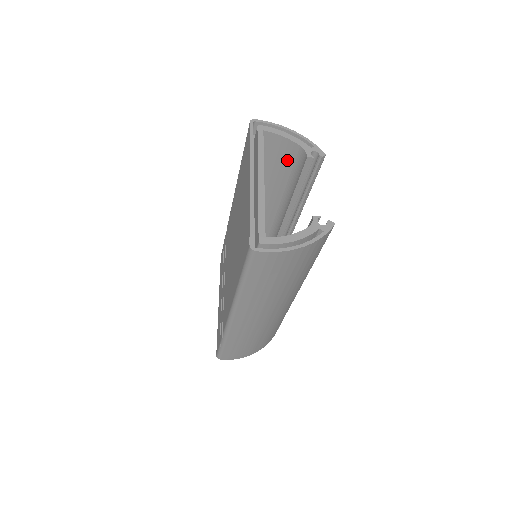
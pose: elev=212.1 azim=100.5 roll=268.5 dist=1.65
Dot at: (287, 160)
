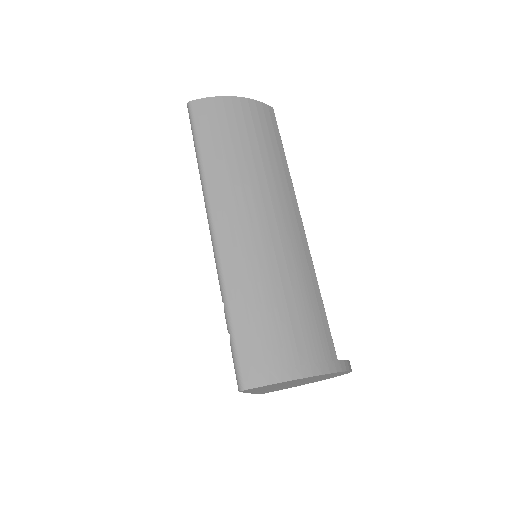
Dot at: occluded
